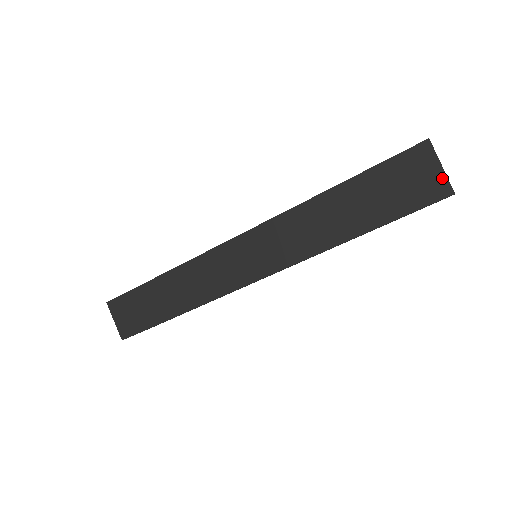
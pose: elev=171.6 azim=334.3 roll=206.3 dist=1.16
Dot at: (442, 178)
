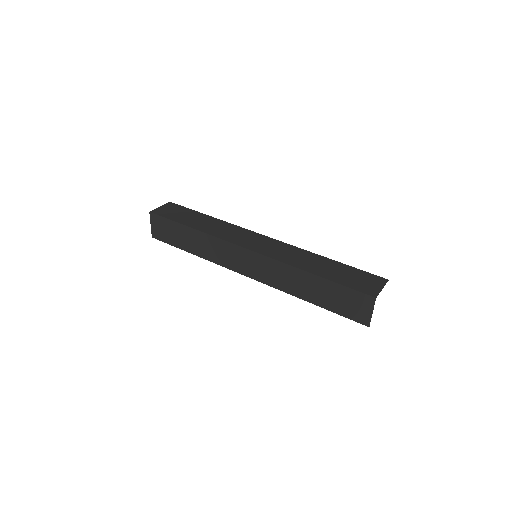
Dot at: (369, 317)
